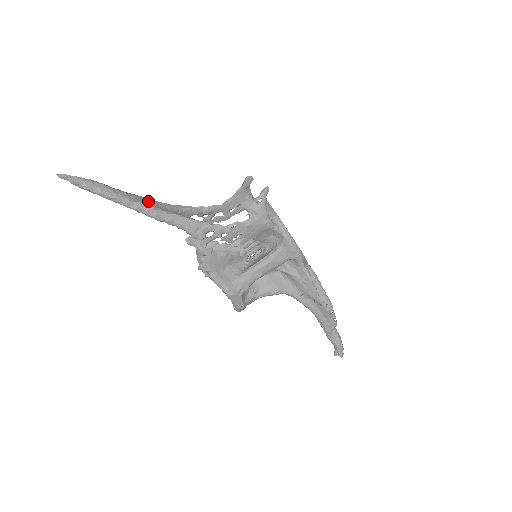
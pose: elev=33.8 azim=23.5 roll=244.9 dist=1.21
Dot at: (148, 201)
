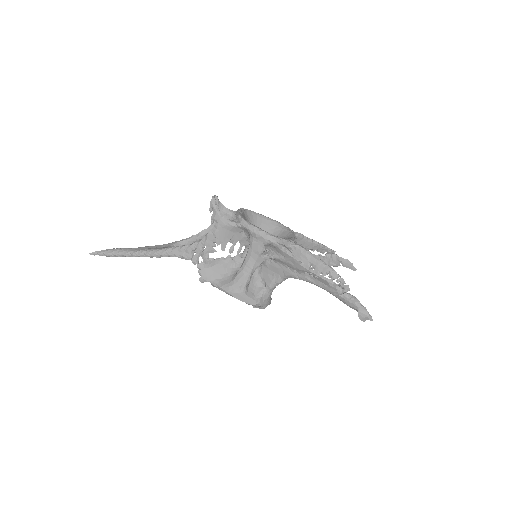
Dot at: (150, 247)
